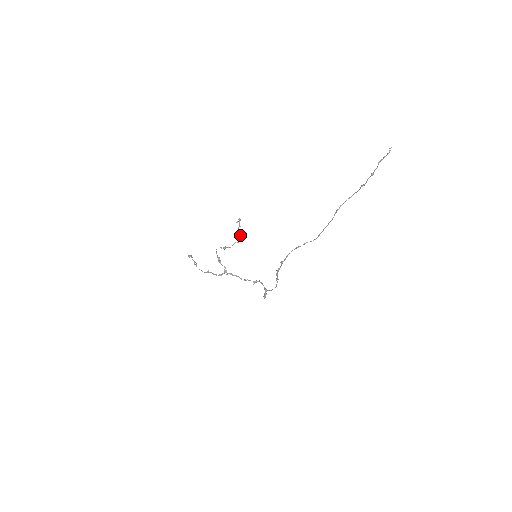
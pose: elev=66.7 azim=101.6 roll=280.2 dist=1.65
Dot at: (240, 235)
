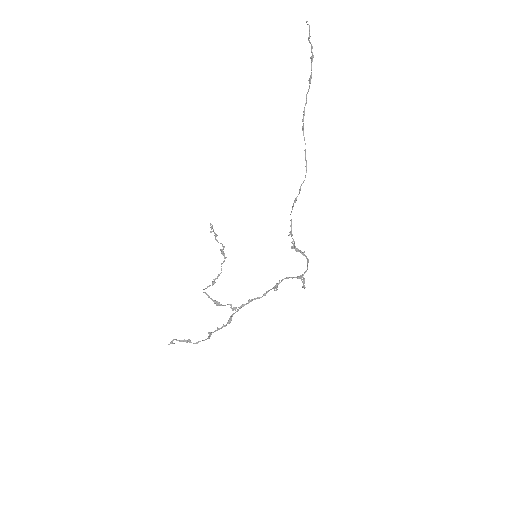
Dot at: (221, 249)
